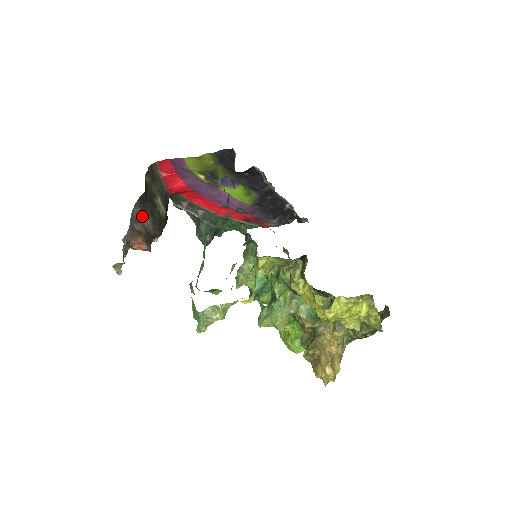
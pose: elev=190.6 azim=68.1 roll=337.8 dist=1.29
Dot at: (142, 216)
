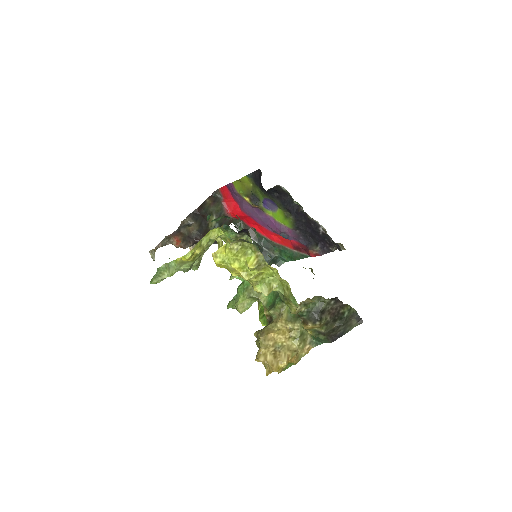
Dot at: (192, 225)
